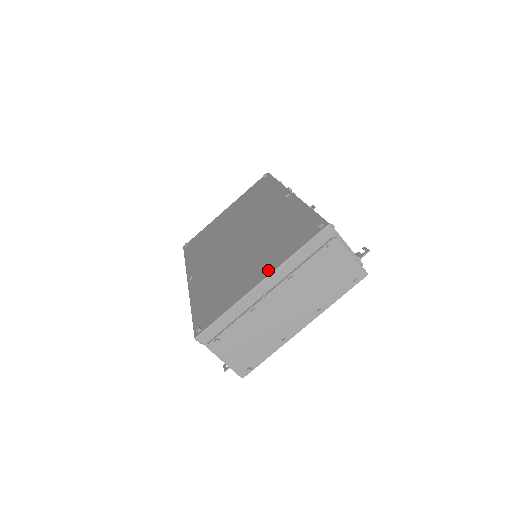
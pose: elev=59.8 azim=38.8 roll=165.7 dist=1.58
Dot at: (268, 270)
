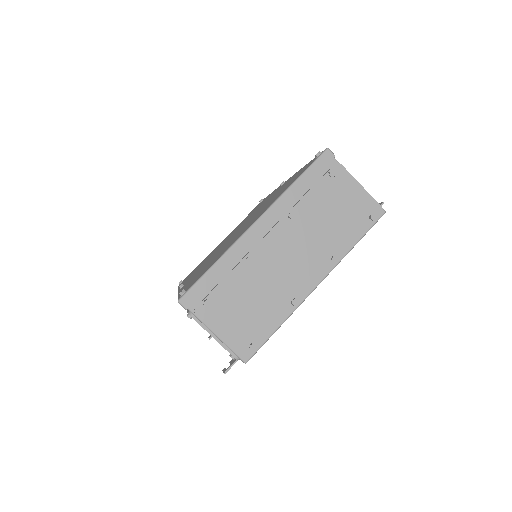
Dot at: (263, 211)
